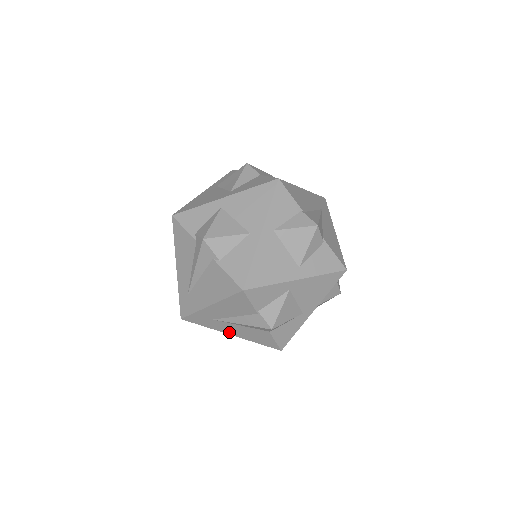
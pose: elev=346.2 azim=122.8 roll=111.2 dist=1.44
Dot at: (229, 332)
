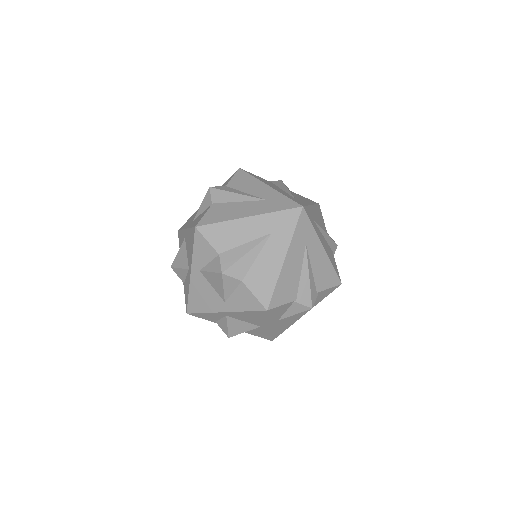
Dot at: occluded
